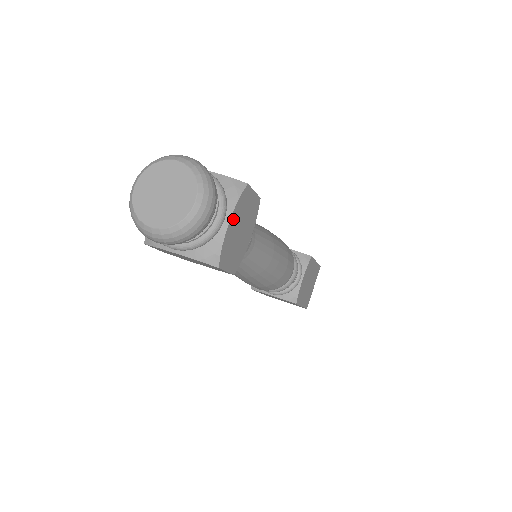
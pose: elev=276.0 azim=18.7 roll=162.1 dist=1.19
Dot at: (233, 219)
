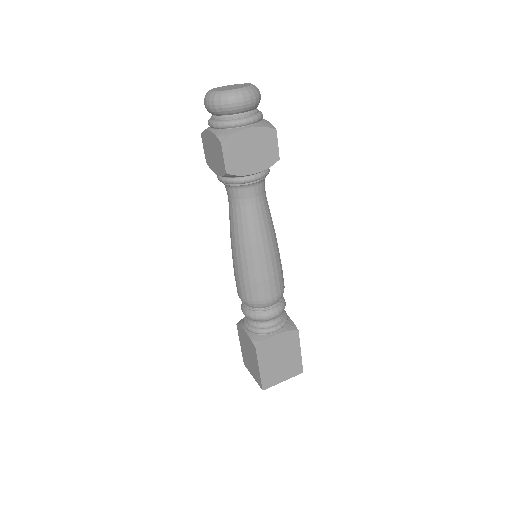
Dot at: (252, 132)
